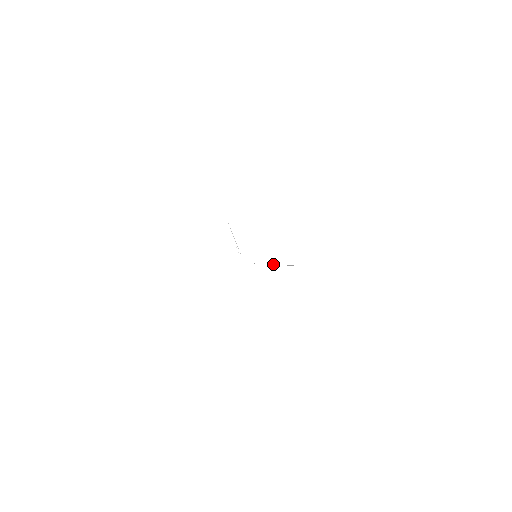
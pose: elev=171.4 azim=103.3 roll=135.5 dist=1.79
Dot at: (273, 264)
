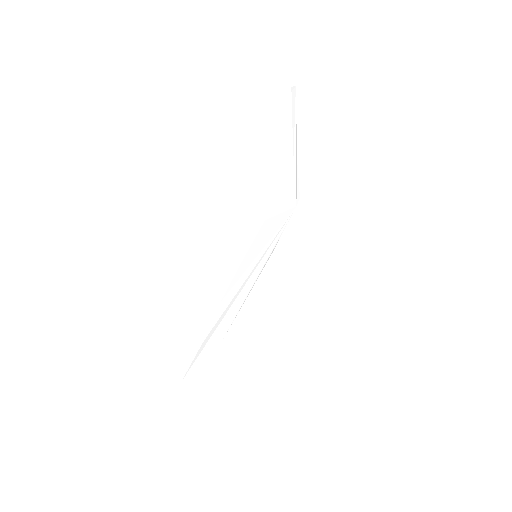
Dot at: (227, 317)
